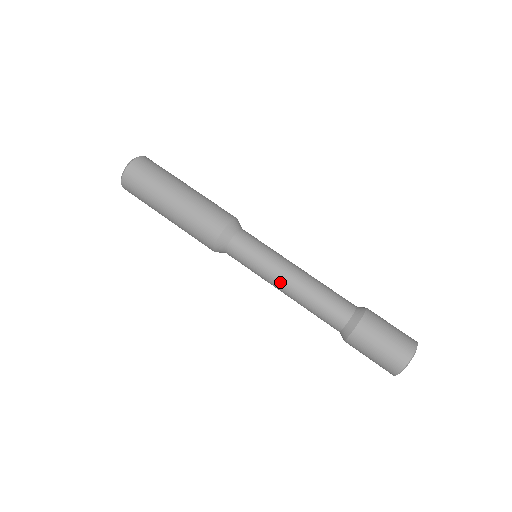
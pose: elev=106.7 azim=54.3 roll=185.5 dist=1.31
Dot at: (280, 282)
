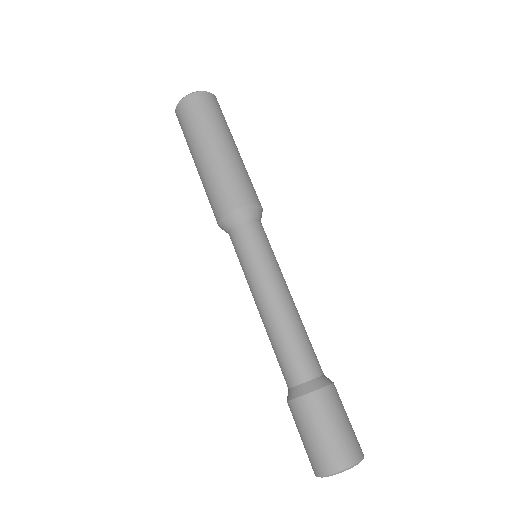
Dot at: (255, 301)
